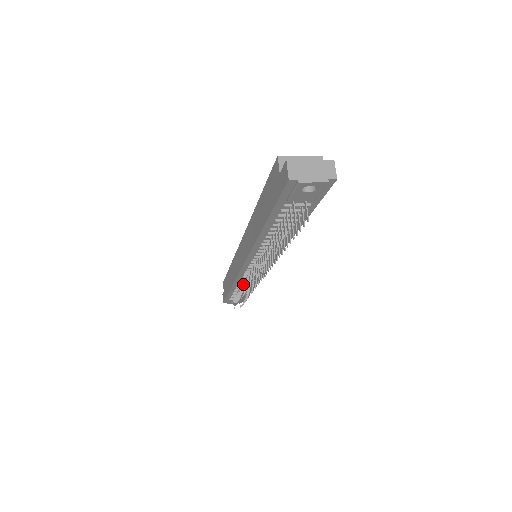
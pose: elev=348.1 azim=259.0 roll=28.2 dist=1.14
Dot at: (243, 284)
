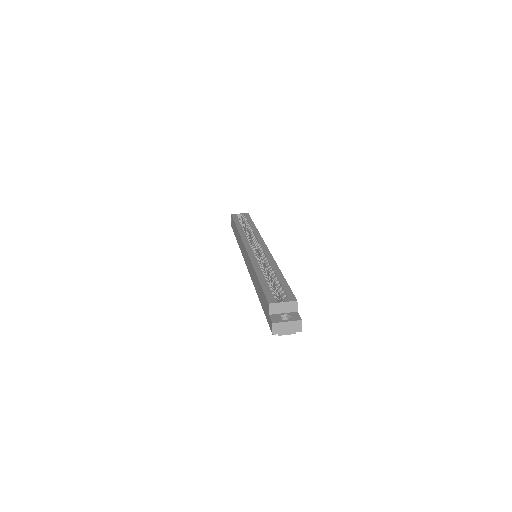
Dot at: occluded
